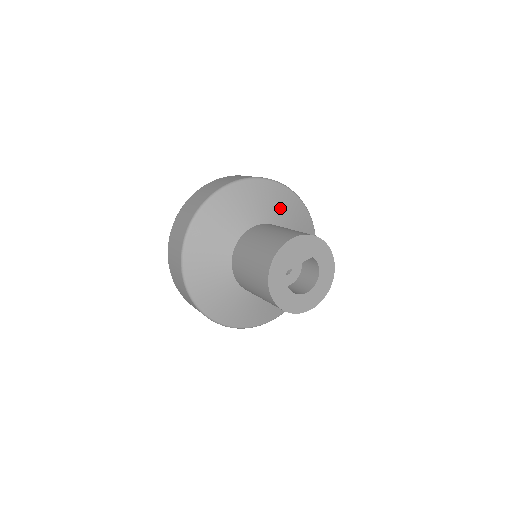
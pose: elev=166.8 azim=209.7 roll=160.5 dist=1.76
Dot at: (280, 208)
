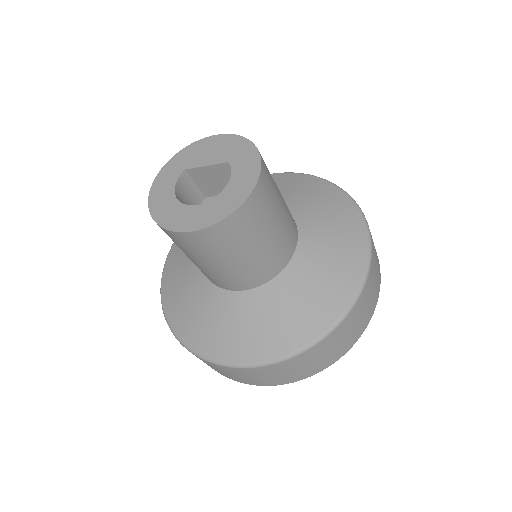
Dot at: (311, 201)
